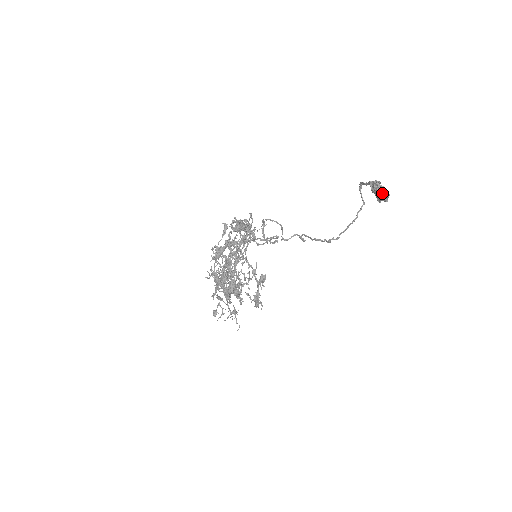
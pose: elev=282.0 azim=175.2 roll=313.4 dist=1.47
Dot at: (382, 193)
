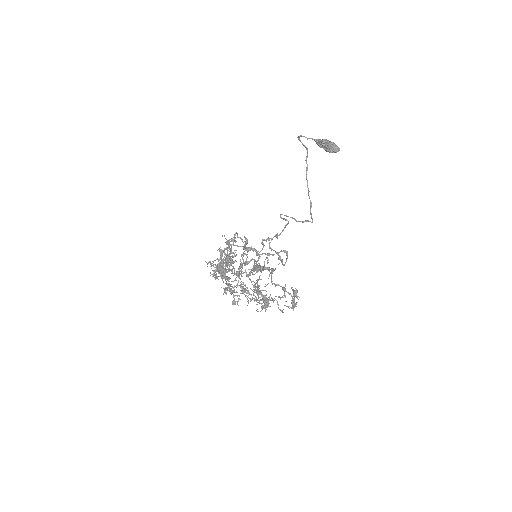
Dot at: (332, 149)
